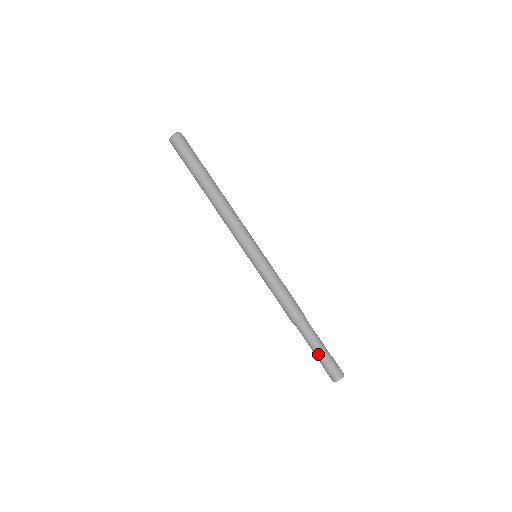
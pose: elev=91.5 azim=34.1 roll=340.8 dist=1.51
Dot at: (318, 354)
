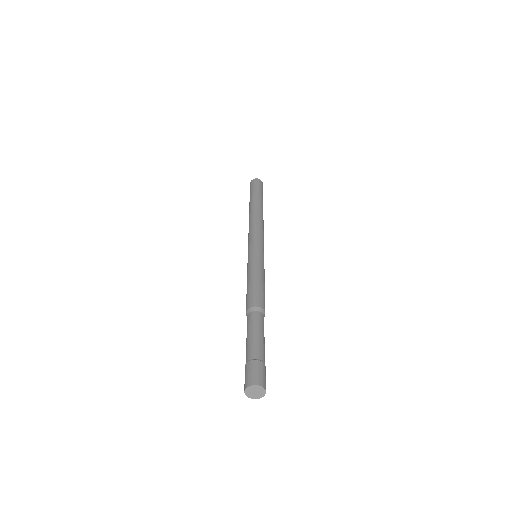
Dot at: (246, 351)
